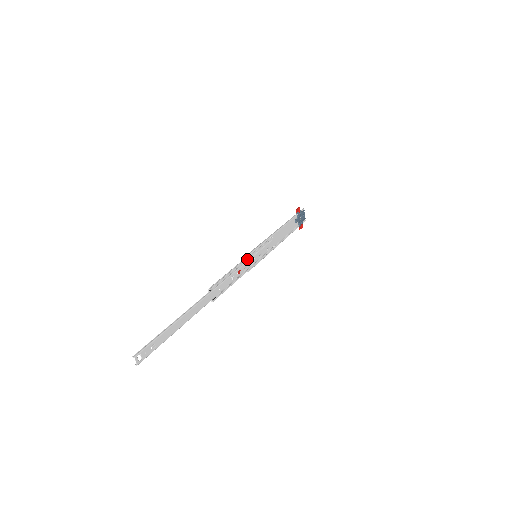
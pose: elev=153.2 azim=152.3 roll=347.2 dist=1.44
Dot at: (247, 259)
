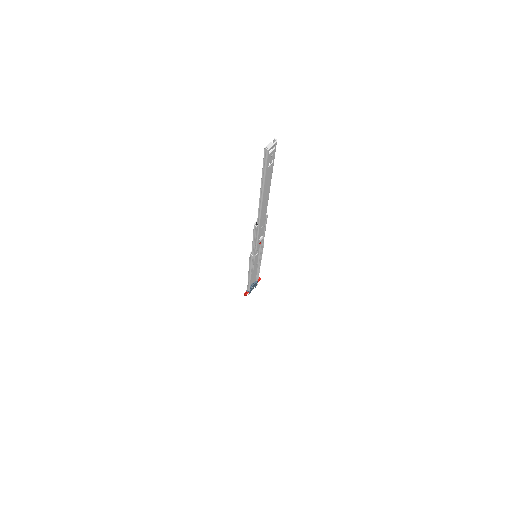
Dot at: (259, 247)
